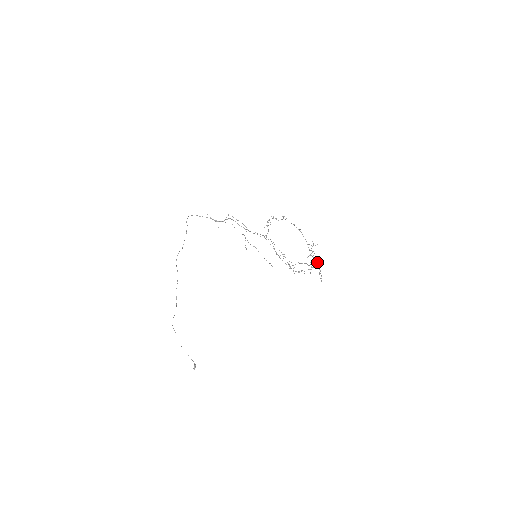
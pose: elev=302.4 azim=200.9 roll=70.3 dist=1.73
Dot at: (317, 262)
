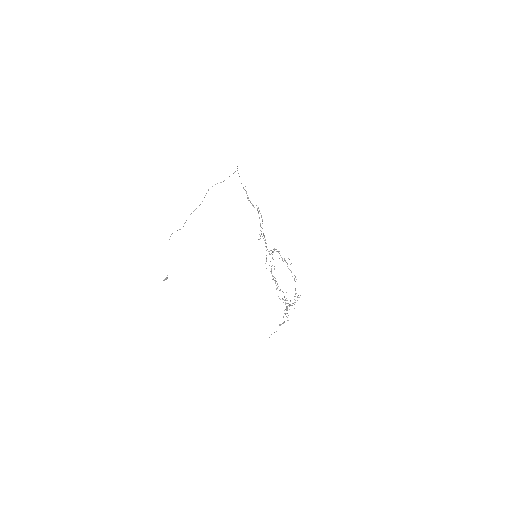
Dot at: occluded
